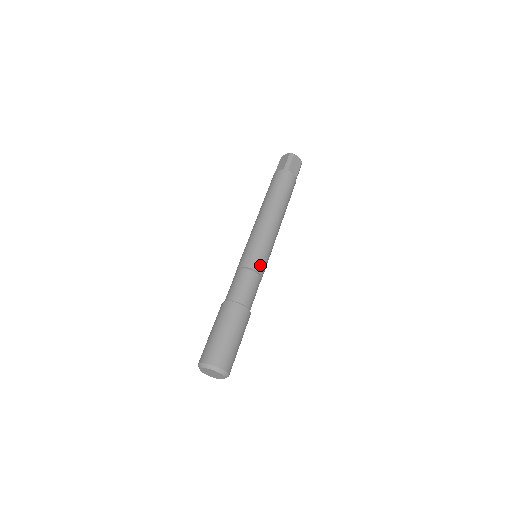
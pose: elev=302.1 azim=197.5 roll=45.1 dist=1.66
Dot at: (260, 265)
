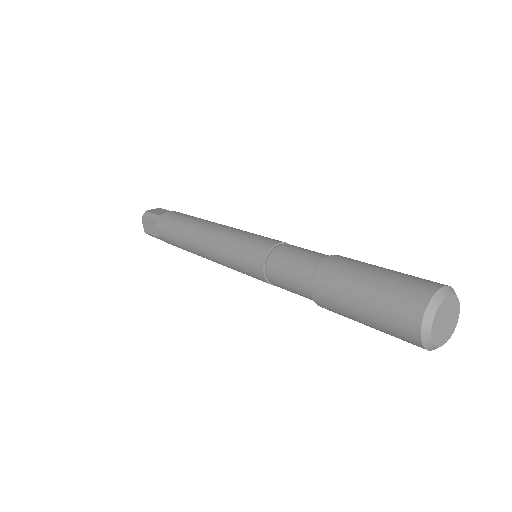
Dot at: (269, 241)
